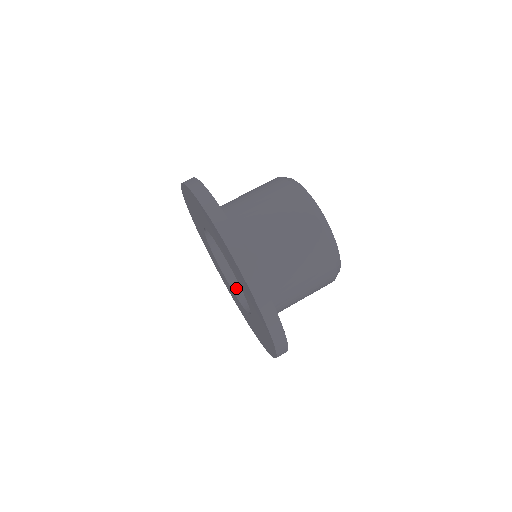
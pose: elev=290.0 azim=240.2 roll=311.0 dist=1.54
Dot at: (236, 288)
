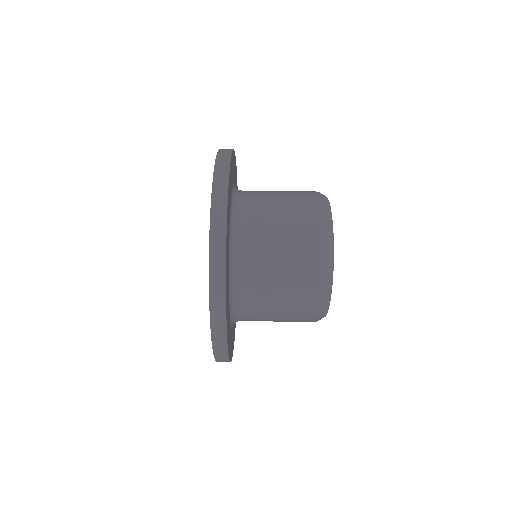
Dot at: occluded
